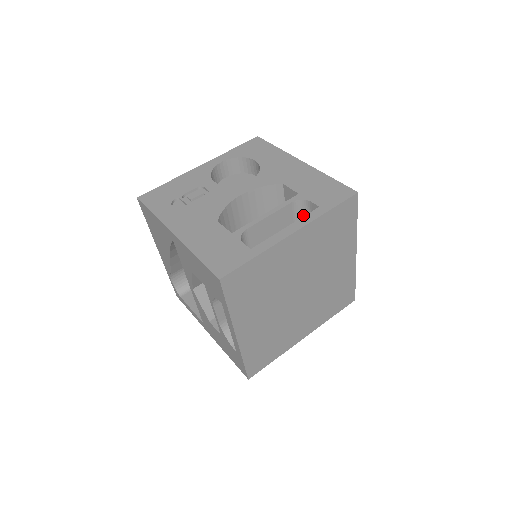
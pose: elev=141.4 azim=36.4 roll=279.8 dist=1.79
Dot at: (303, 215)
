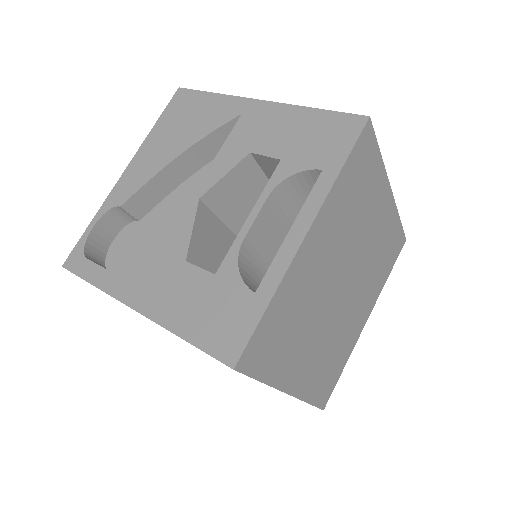
Dot at: occluded
